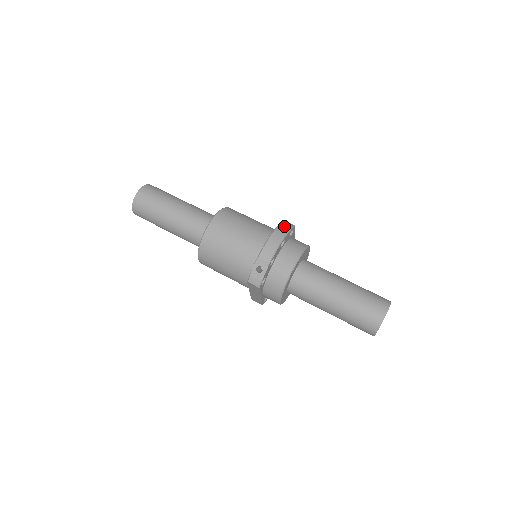
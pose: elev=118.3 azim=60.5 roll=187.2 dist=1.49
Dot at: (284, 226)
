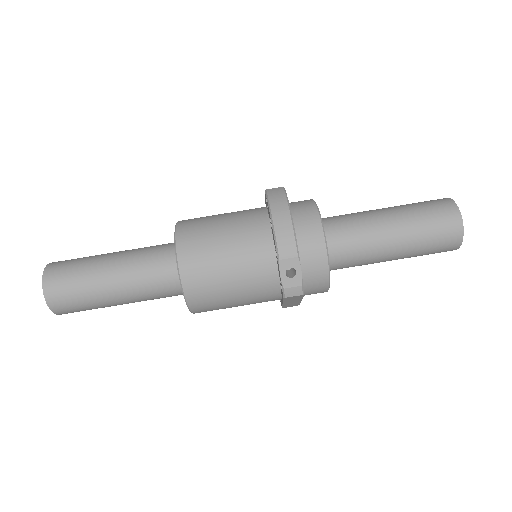
Dot at: (275, 197)
